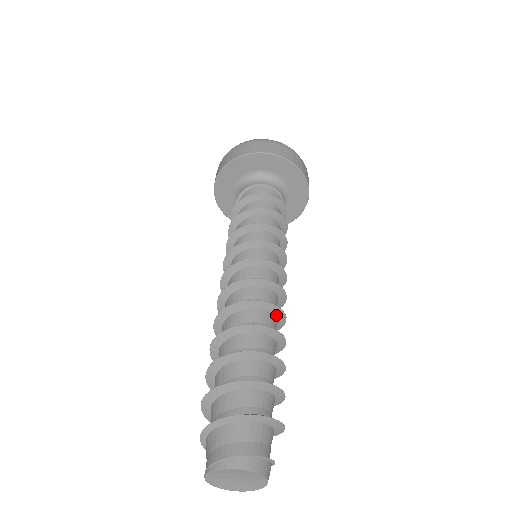
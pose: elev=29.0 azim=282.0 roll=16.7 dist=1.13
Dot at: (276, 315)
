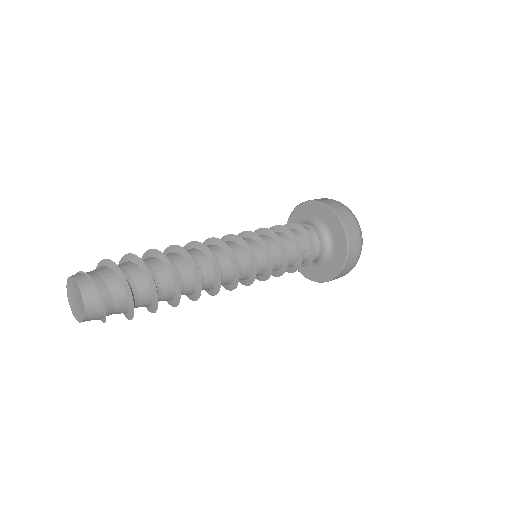
Dot at: (203, 252)
